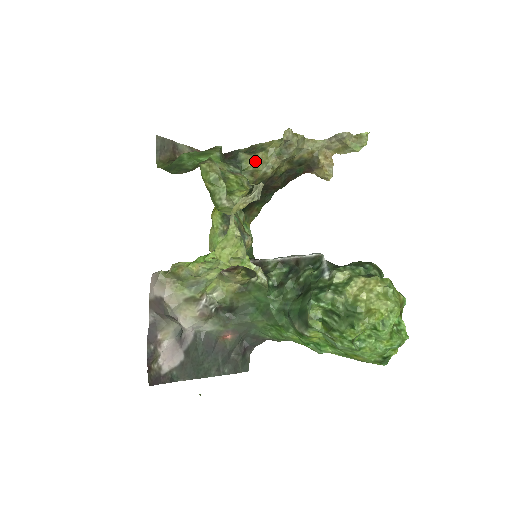
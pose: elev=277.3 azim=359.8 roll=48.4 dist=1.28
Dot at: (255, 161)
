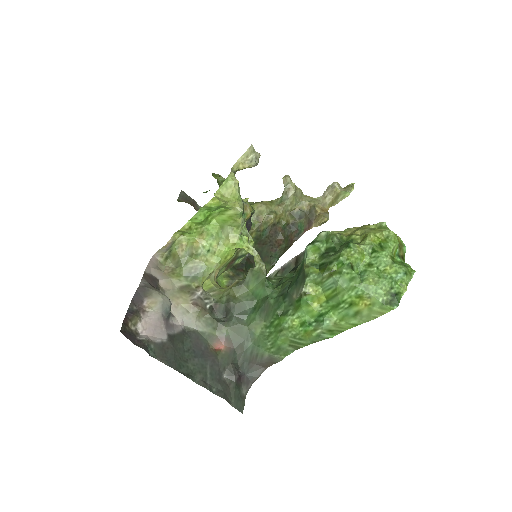
Dot at: (260, 205)
